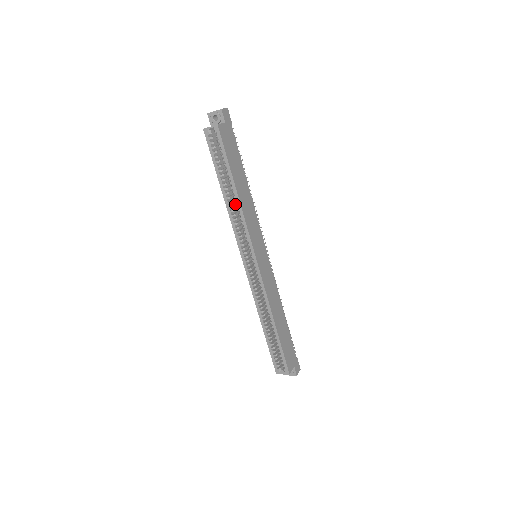
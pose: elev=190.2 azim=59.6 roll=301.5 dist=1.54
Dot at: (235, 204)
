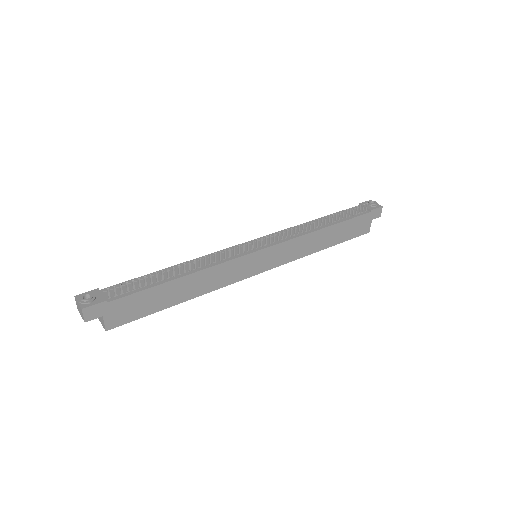
Dot at: occluded
